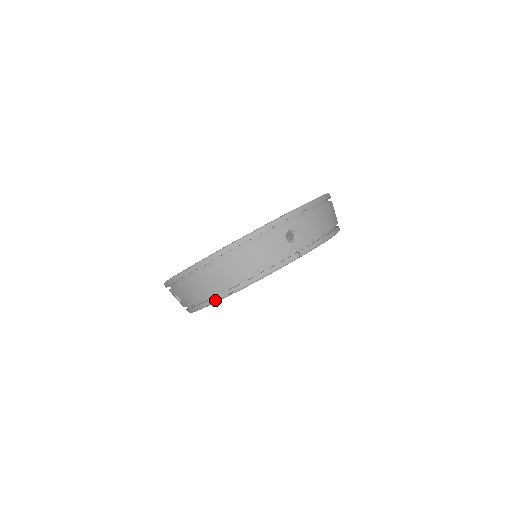
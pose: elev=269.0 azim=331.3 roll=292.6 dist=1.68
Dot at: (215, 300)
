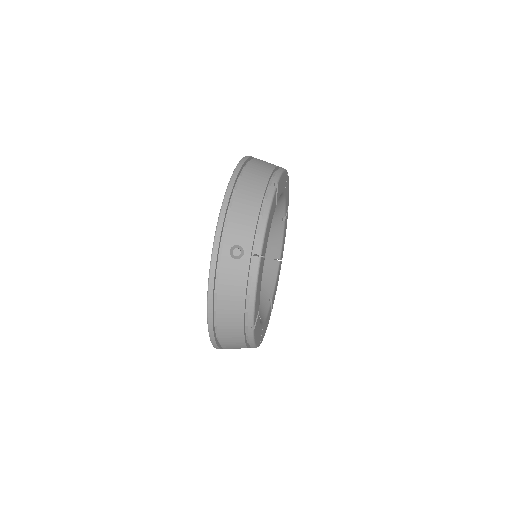
Dot at: (270, 198)
